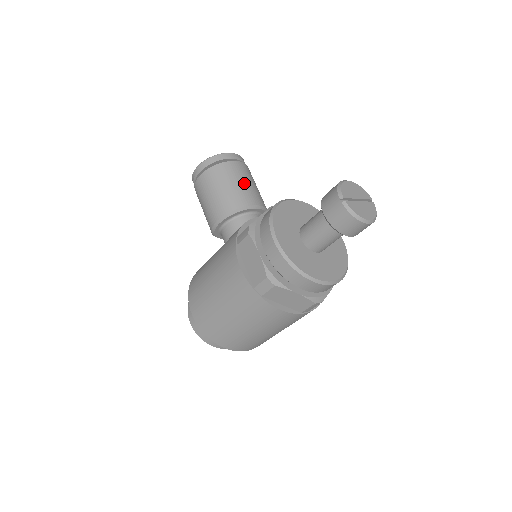
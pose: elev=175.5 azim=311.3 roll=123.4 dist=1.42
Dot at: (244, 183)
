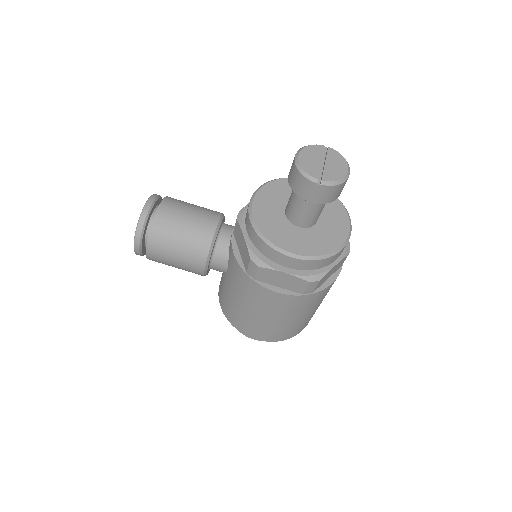
Dot at: (187, 219)
